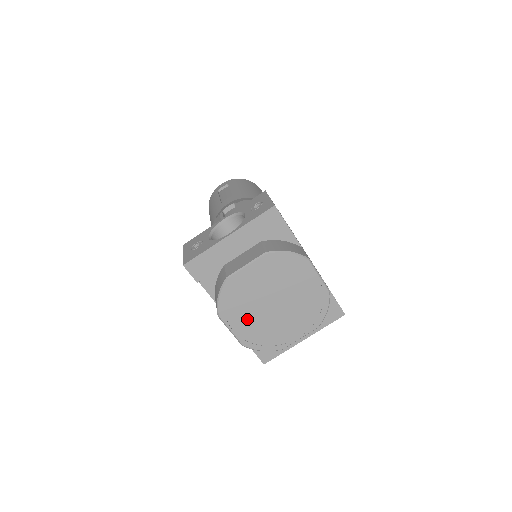
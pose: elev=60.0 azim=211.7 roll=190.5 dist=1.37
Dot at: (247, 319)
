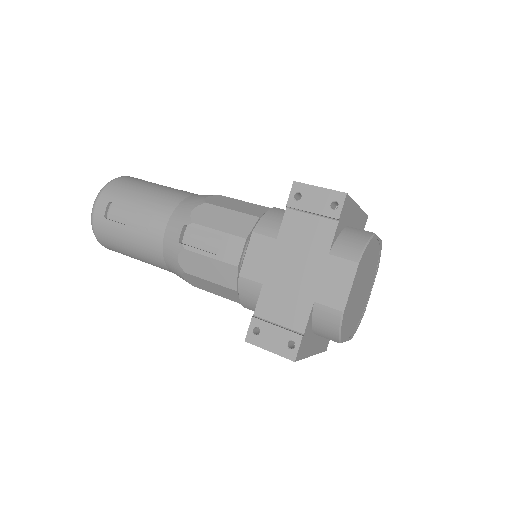
Dot at: (356, 286)
